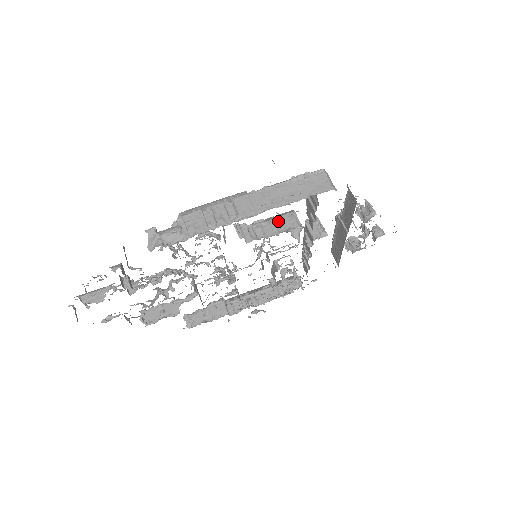
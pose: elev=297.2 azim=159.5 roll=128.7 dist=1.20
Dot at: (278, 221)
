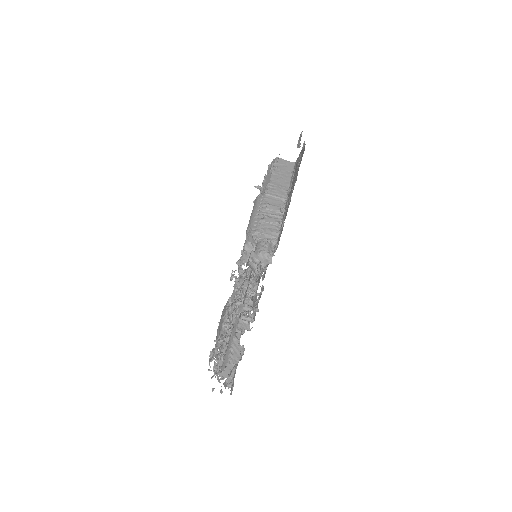
Dot at: occluded
